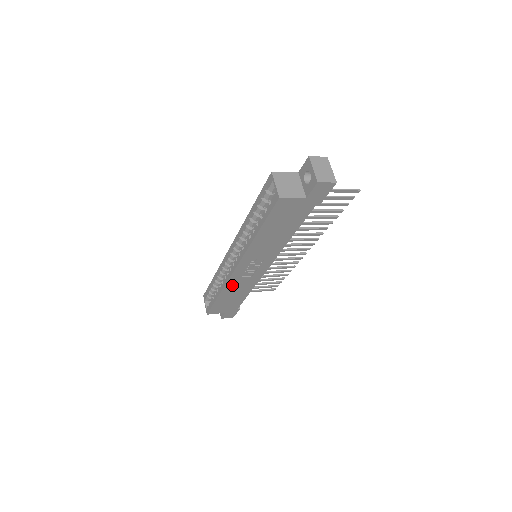
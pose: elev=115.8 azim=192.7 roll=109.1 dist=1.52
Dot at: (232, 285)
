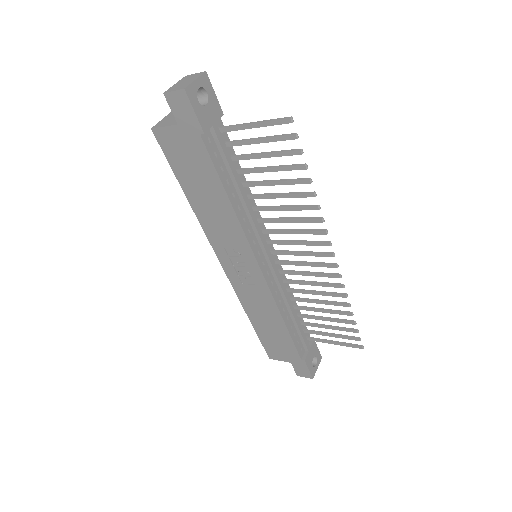
Dot at: (247, 300)
